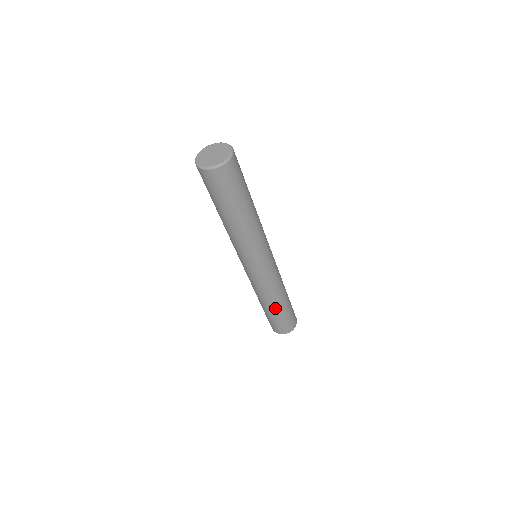
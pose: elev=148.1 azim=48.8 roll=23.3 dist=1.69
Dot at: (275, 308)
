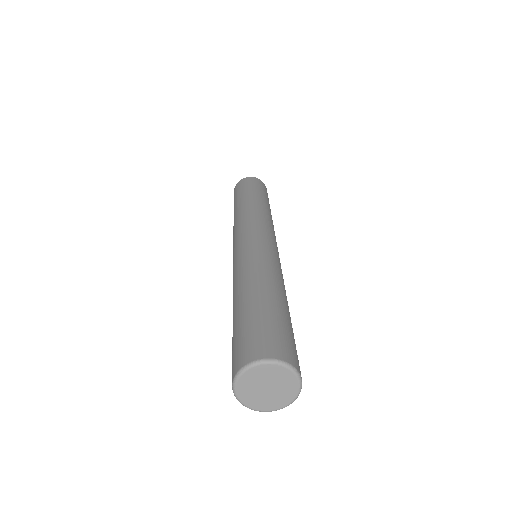
Dot at: occluded
